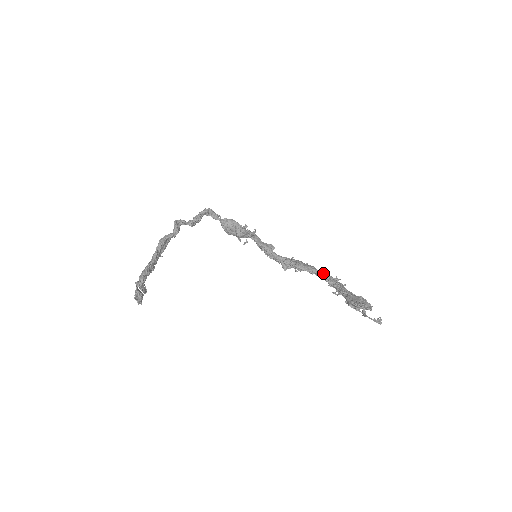
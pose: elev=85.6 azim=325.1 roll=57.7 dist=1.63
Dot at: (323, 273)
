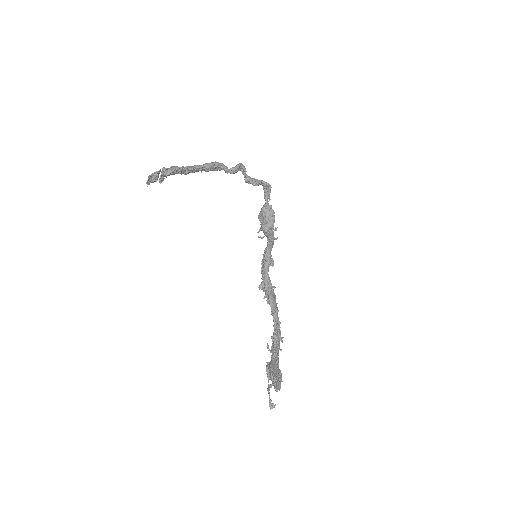
Dot at: (279, 324)
